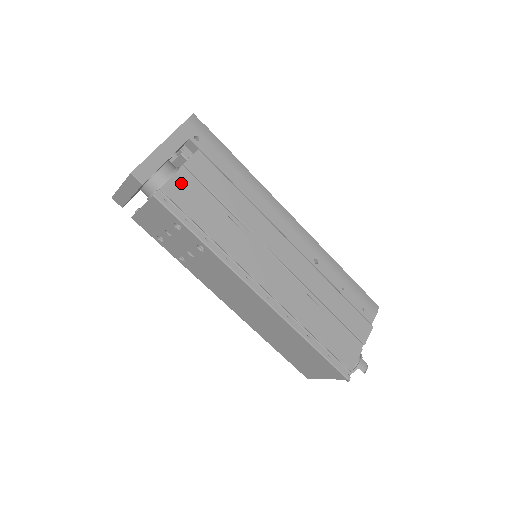
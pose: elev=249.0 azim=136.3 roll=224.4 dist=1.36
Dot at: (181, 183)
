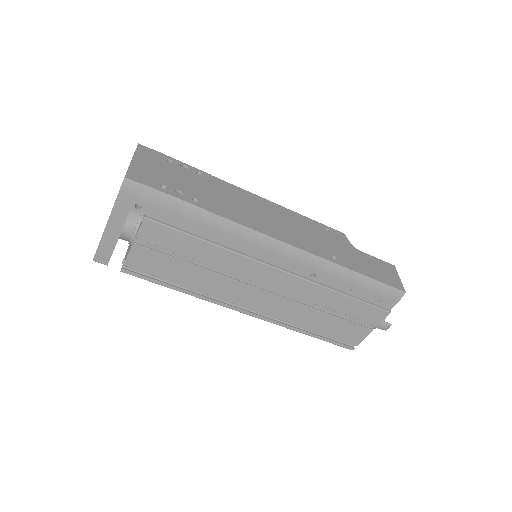
Dot at: (140, 254)
